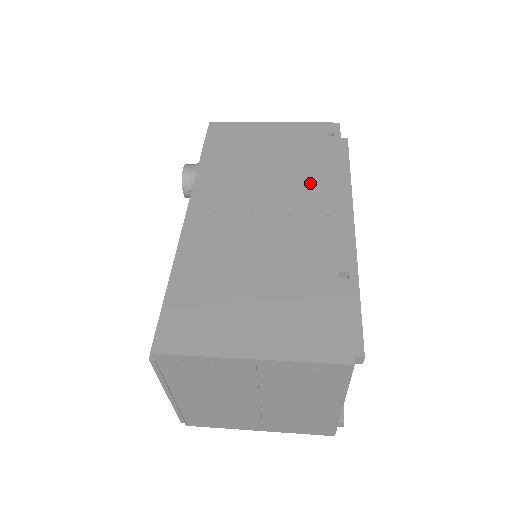
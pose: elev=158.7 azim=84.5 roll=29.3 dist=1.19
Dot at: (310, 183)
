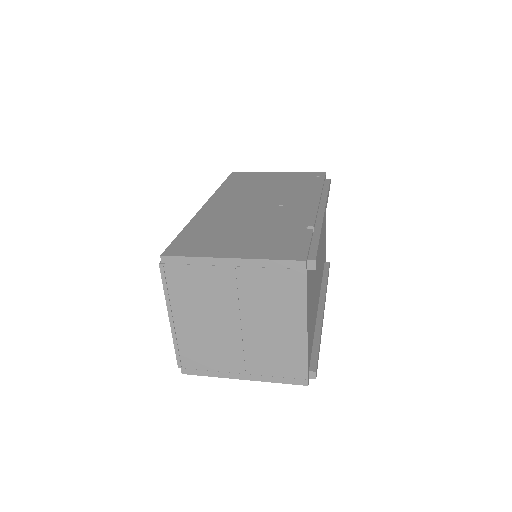
Dot at: (296, 194)
